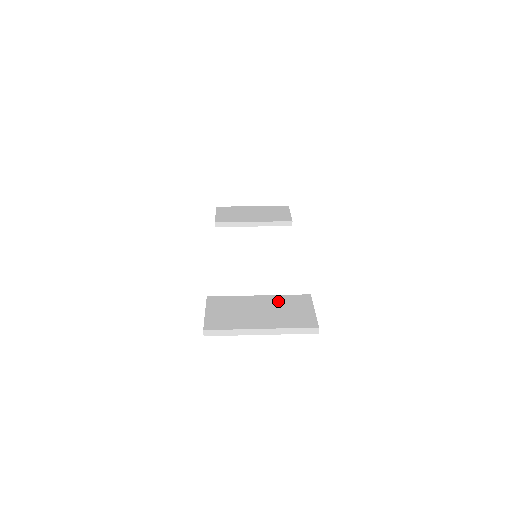
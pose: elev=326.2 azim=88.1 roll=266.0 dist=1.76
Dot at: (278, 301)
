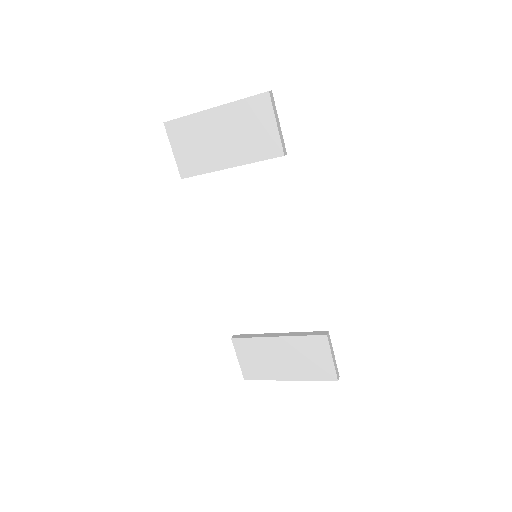
Dot at: occluded
